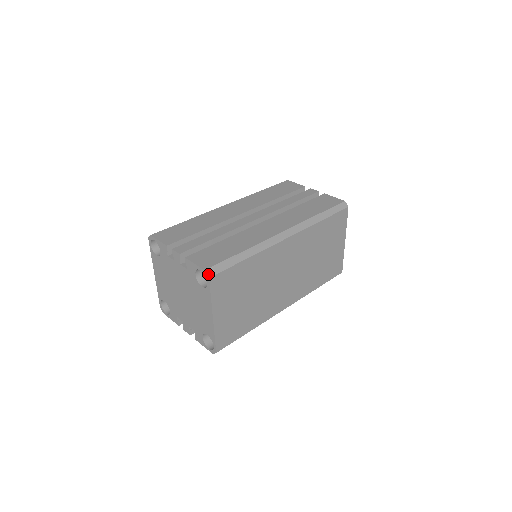
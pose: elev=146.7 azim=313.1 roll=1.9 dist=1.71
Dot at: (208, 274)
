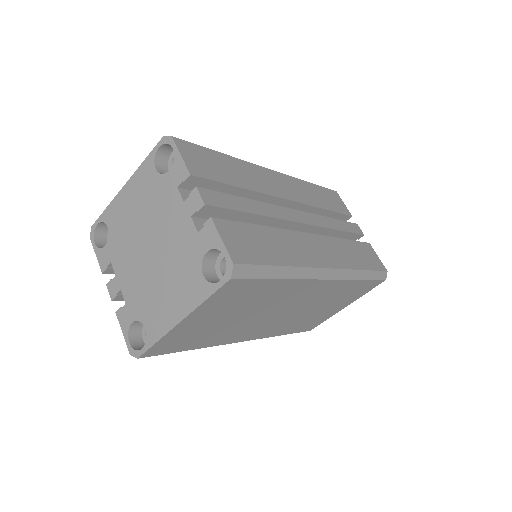
Dot at: (233, 272)
